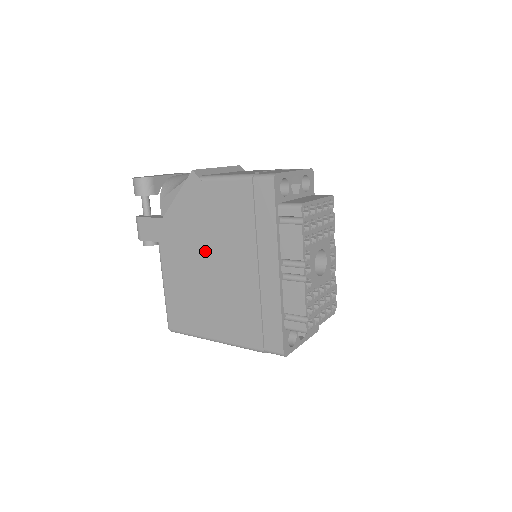
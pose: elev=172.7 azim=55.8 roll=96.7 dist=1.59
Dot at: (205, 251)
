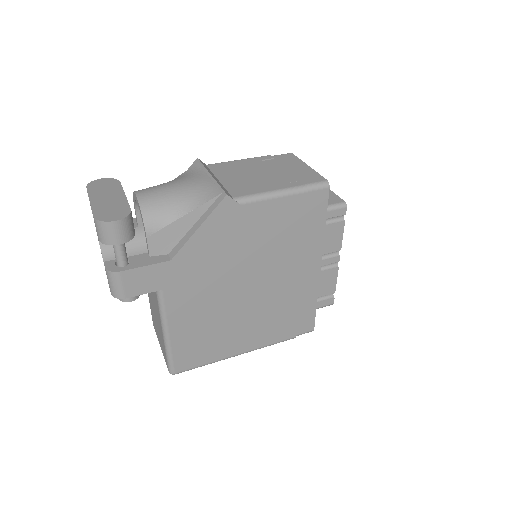
Dot at: (237, 277)
